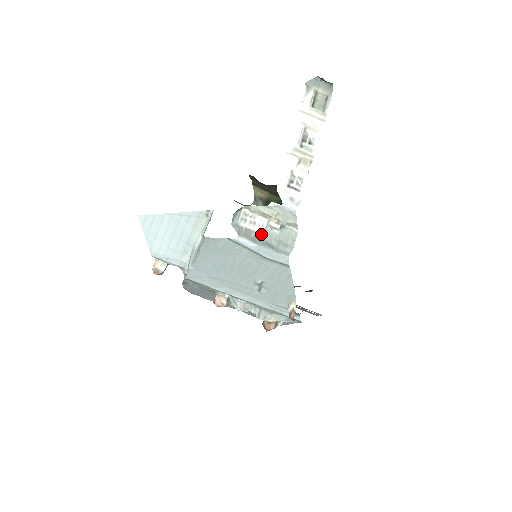
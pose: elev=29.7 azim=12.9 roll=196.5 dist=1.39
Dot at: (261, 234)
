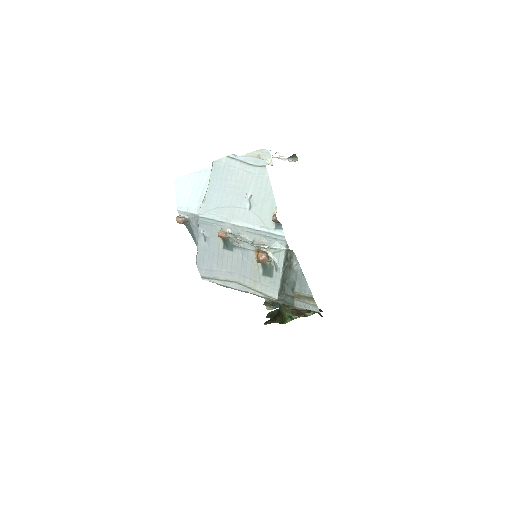
Dot at: occluded
